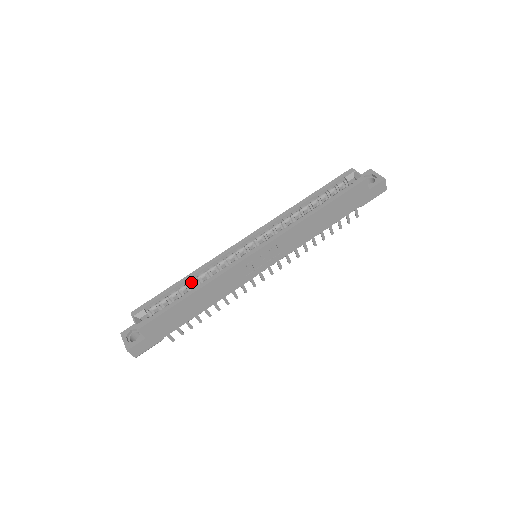
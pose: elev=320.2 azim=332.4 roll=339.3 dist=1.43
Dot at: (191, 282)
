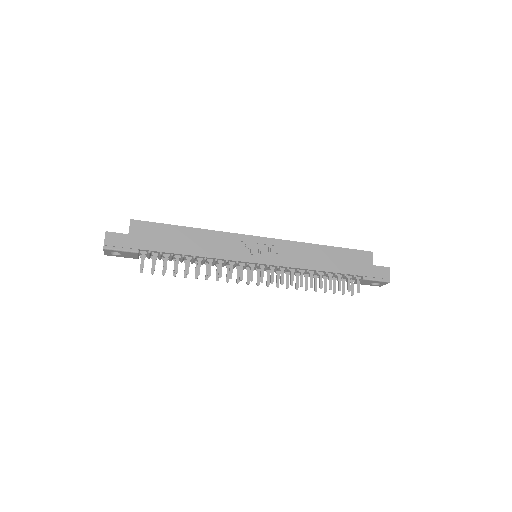
Dot at: occluded
